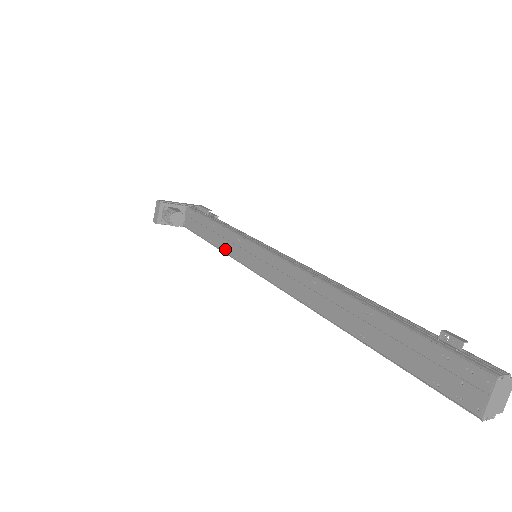
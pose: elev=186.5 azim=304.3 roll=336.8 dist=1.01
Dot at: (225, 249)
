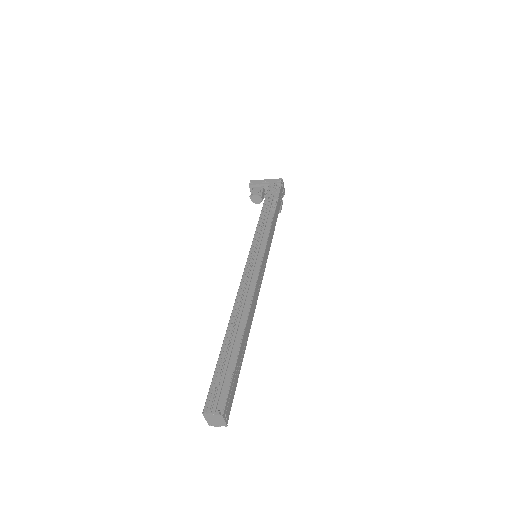
Dot at: occluded
